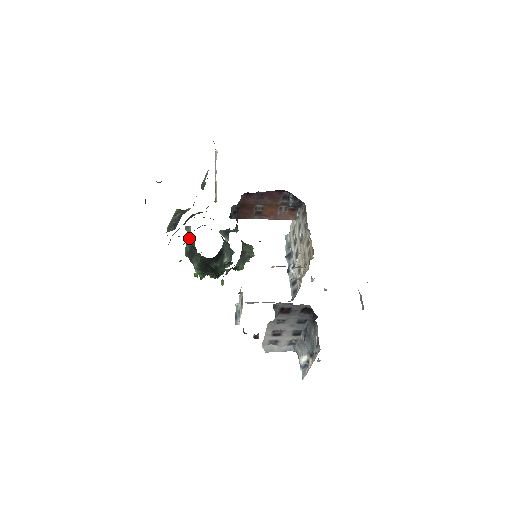
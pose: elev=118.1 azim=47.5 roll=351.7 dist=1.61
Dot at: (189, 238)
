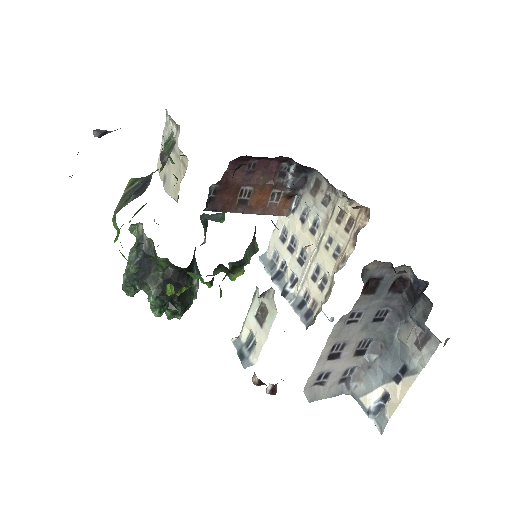
Dot at: (134, 250)
